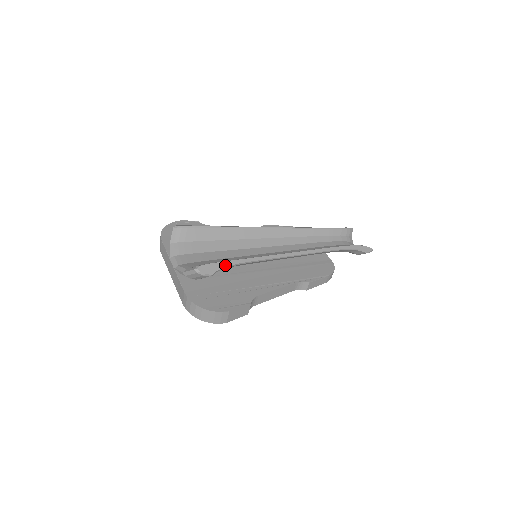
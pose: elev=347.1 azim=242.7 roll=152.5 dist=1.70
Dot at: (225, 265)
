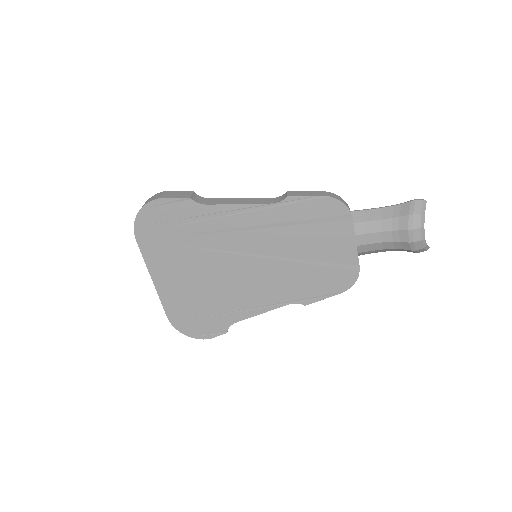
Dot at: occluded
